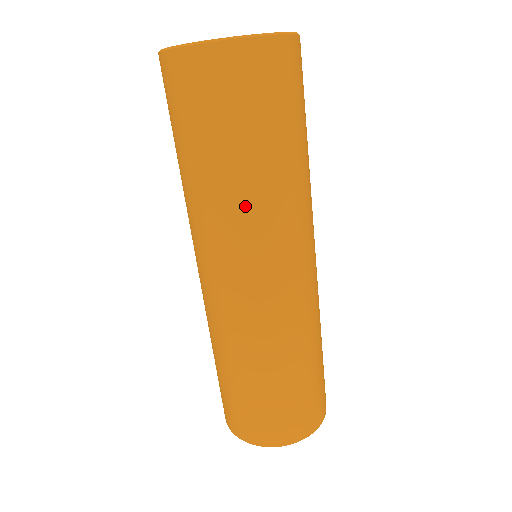
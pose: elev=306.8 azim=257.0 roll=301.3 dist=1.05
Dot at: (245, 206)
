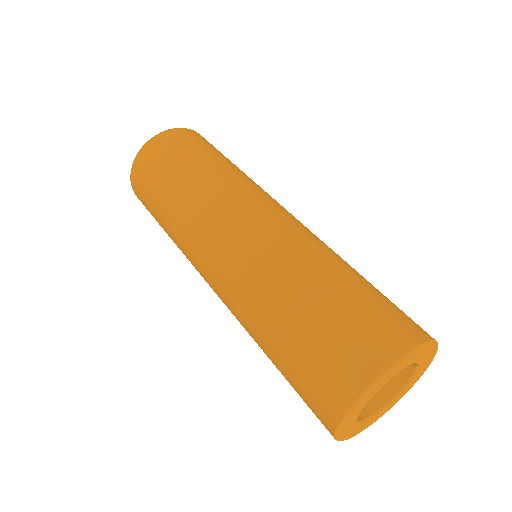
Dot at: (228, 177)
